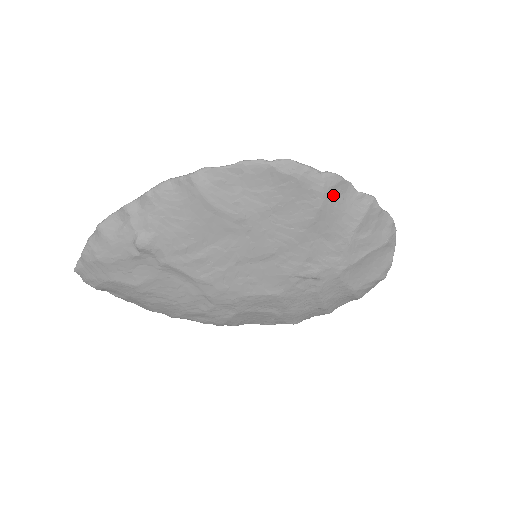
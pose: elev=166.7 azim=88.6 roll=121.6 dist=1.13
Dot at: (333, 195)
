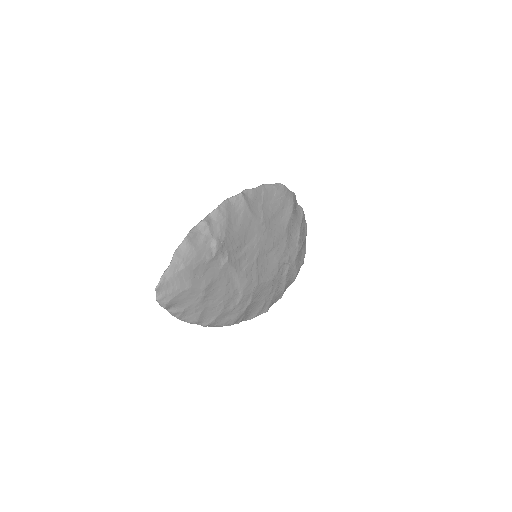
Dot at: (295, 205)
